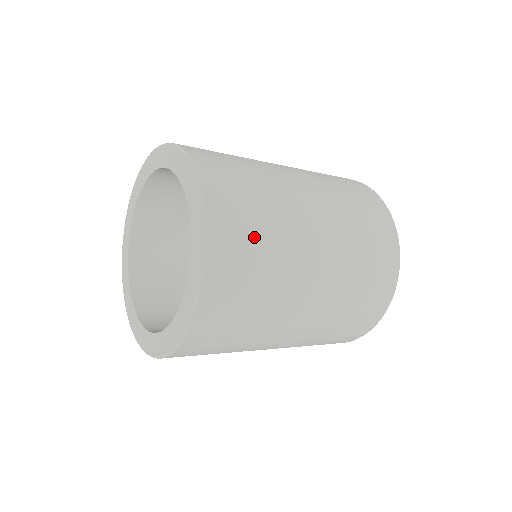
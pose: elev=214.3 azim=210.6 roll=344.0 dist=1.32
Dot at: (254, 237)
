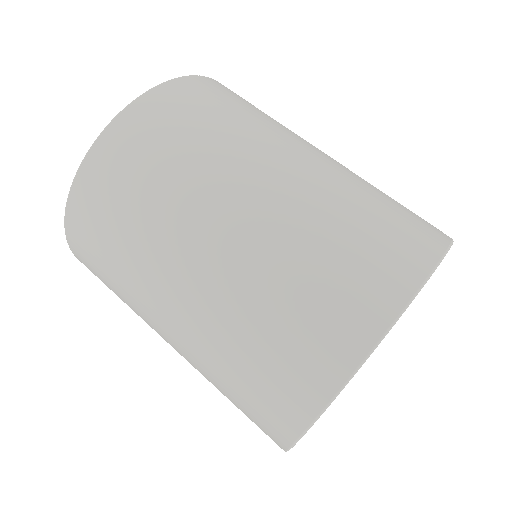
Dot at: (254, 106)
